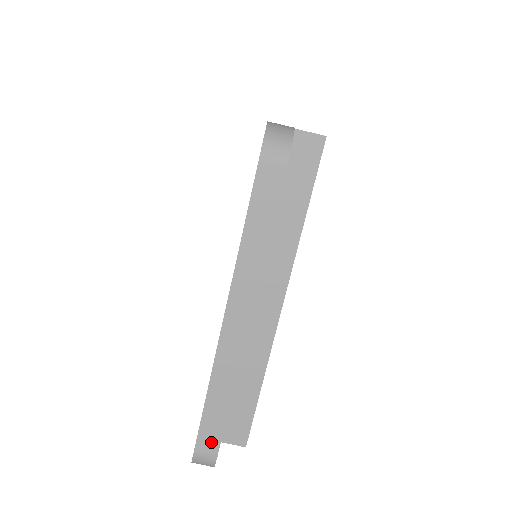
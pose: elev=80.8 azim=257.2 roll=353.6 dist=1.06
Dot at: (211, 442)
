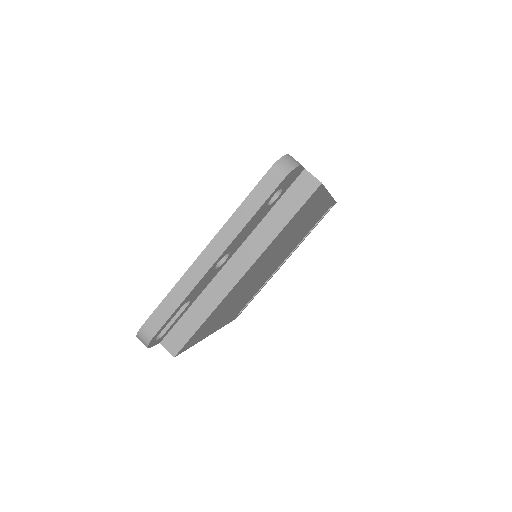
Dot at: (155, 325)
